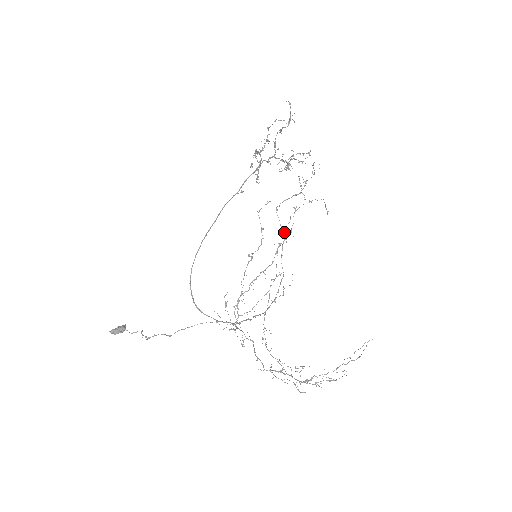
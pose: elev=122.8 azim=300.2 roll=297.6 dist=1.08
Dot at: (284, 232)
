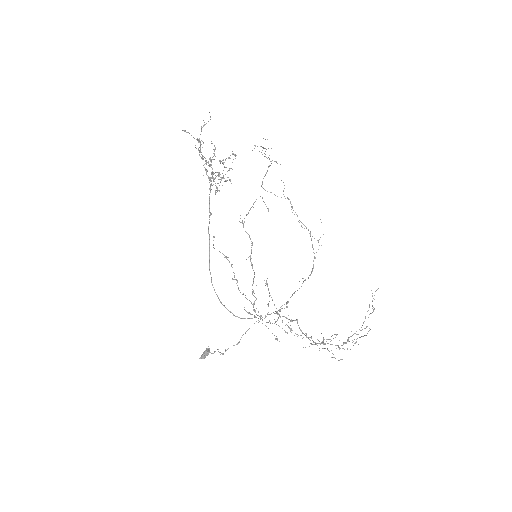
Dot at: (285, 198)
